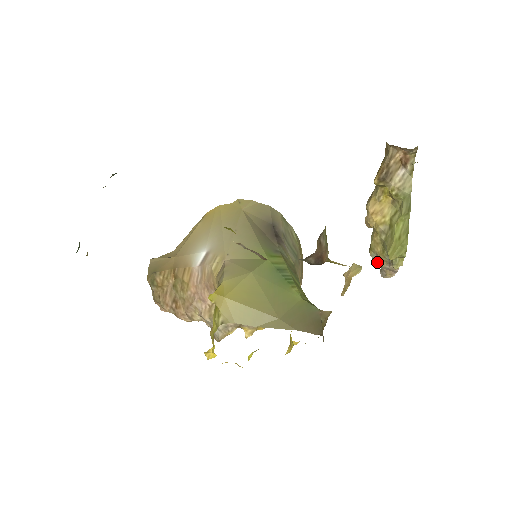
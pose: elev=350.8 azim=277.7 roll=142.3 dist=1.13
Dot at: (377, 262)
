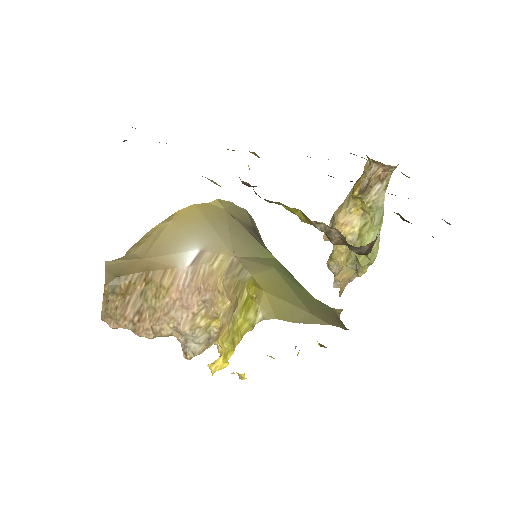
Dot at: (335, 272)
